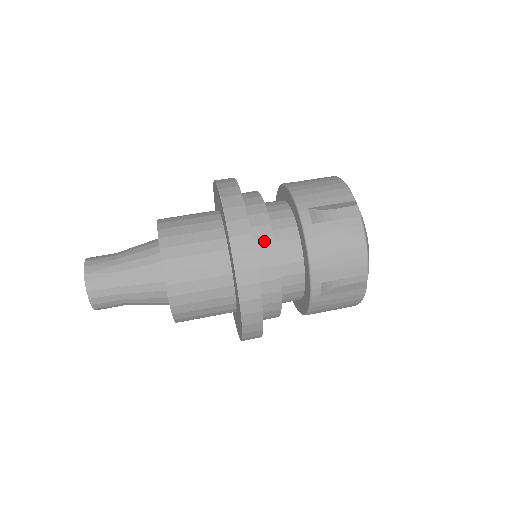
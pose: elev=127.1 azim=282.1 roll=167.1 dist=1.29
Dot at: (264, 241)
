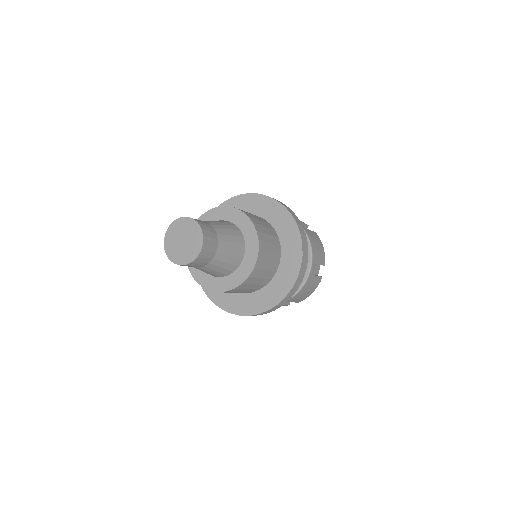
Dot at: occluded
